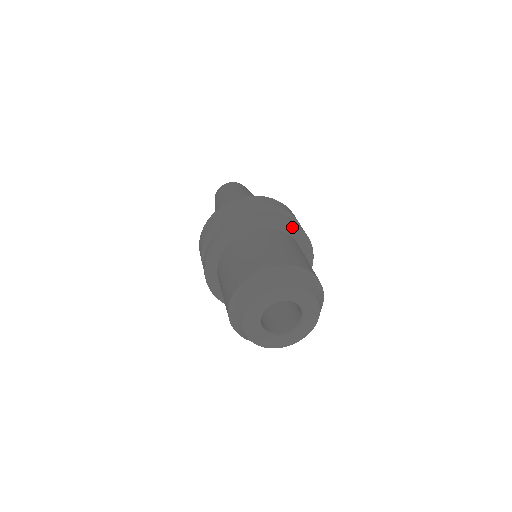
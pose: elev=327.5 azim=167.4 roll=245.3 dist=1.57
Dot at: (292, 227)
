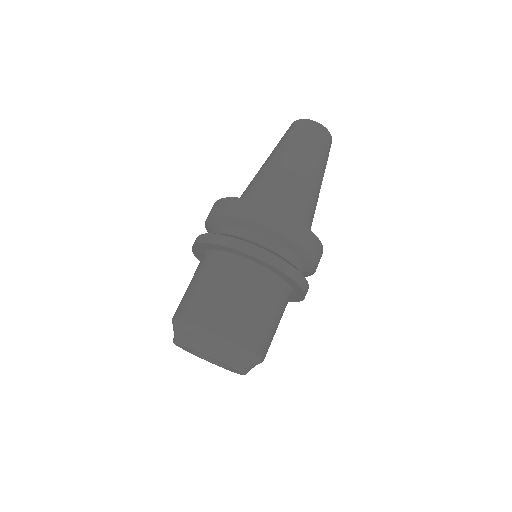
Dot at: (248, 256)
